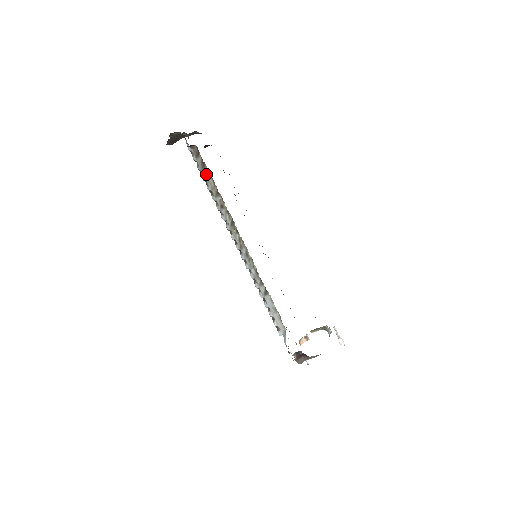
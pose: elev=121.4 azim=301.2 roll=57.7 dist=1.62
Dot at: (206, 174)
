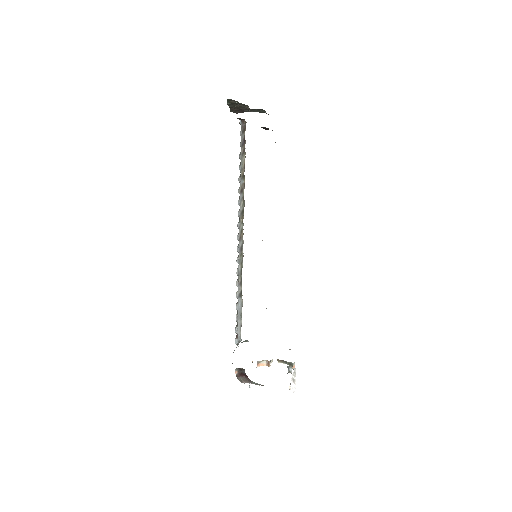
Dot at: (242, 153)
